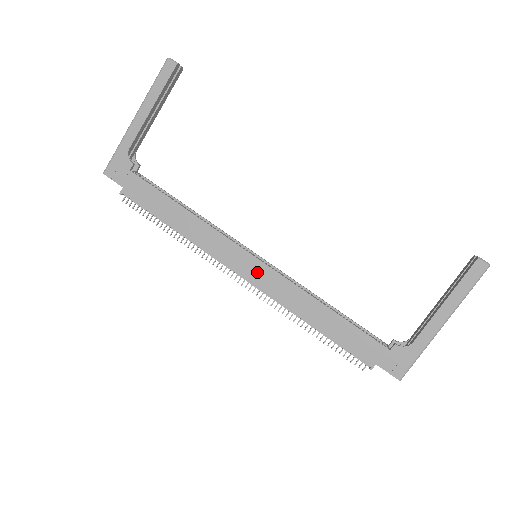
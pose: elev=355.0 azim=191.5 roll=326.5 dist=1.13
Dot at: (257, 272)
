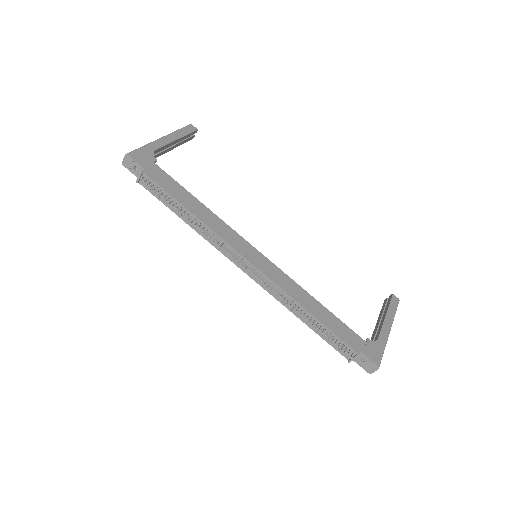
Dot at: (263, 263)
